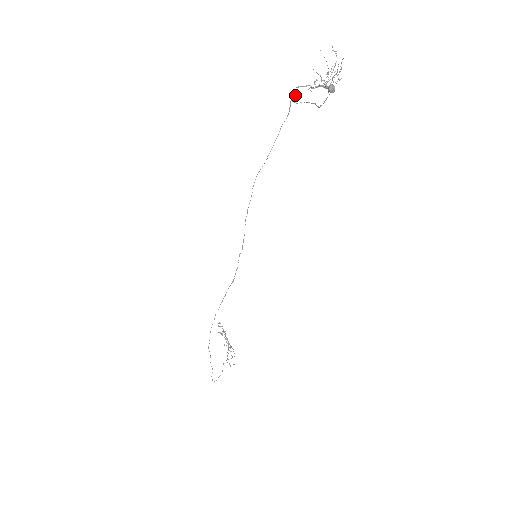
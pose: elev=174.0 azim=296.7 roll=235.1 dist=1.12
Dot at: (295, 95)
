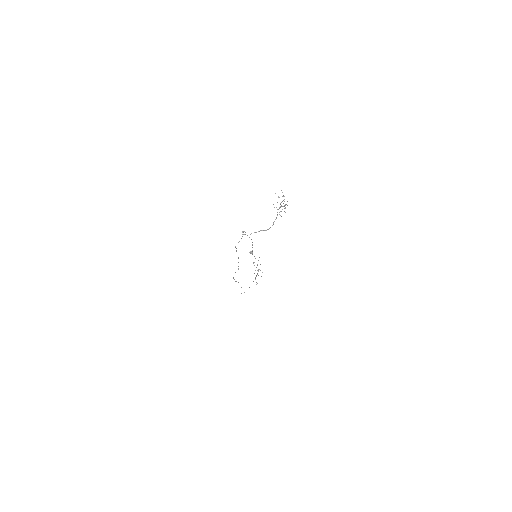
Dot at: (243, 232)
